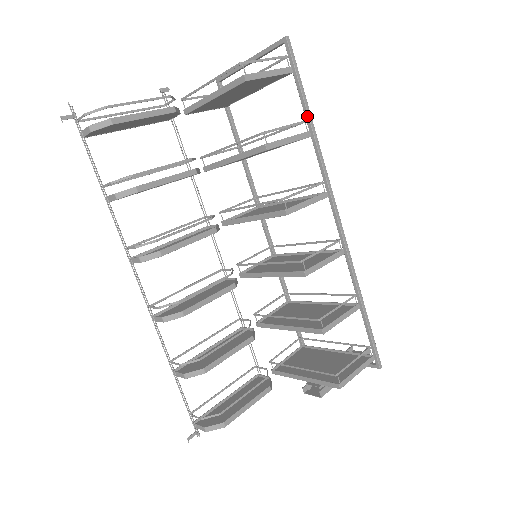
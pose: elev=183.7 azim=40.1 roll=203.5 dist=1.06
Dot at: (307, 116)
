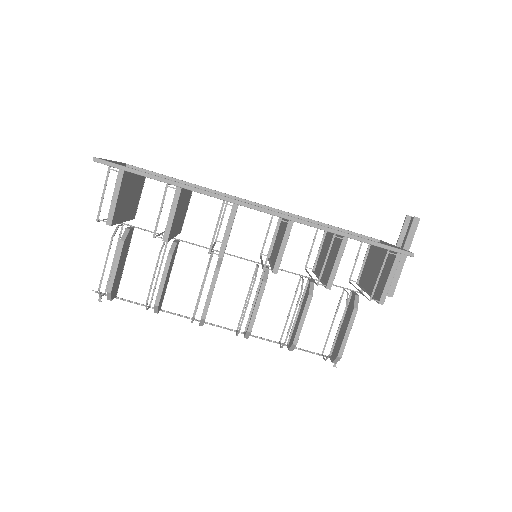
Dot at: occluded
